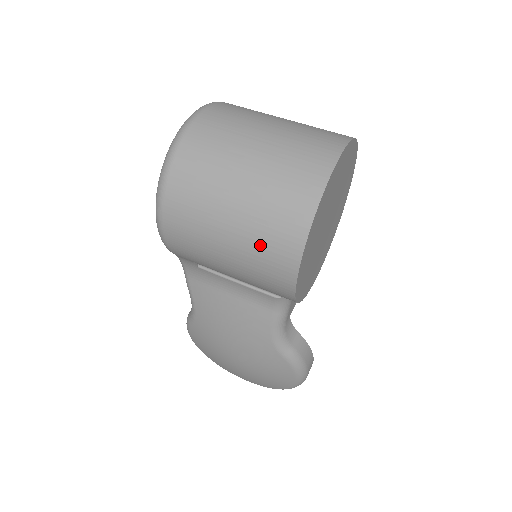
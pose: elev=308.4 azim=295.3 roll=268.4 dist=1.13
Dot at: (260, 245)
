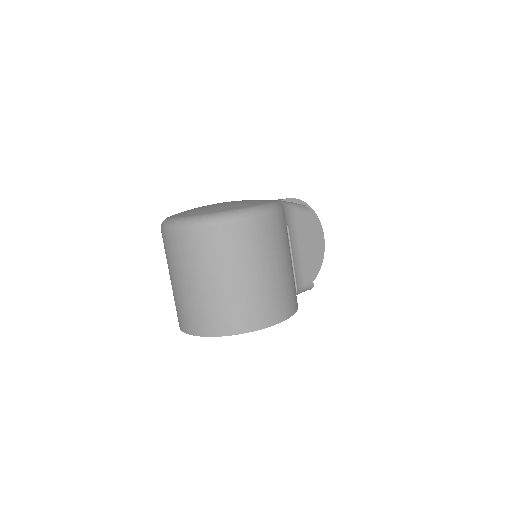
Dot at: occluded
